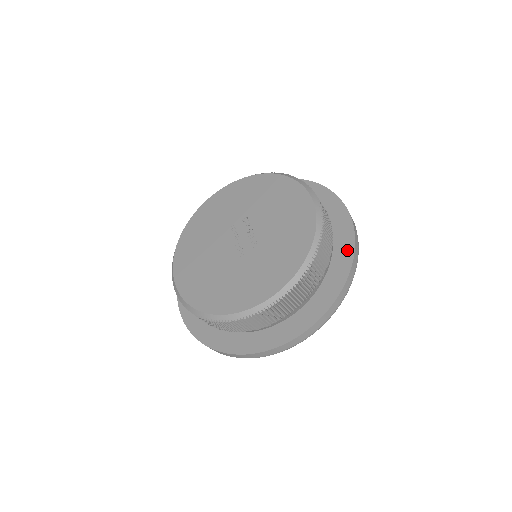
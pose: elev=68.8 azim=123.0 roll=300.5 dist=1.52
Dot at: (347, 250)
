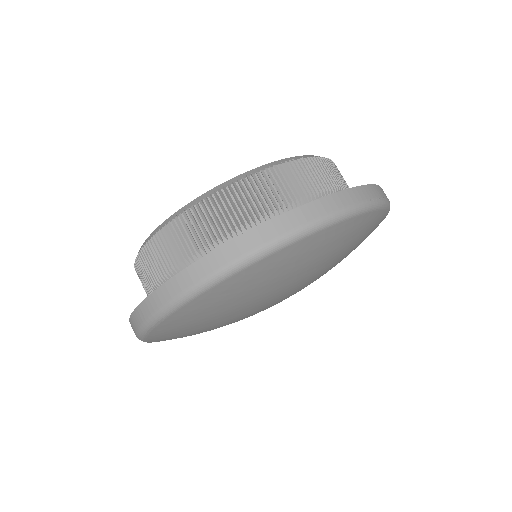
Dot at: occluded
